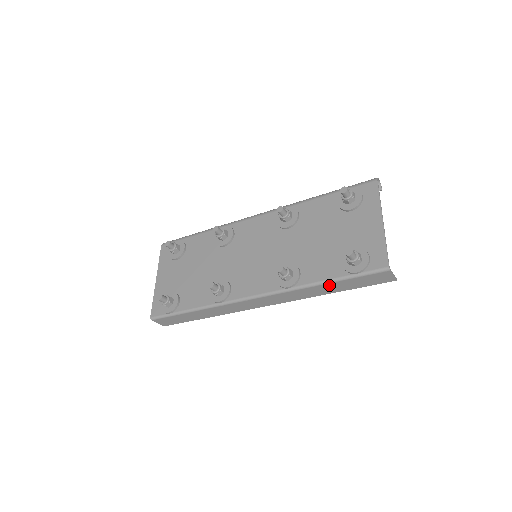
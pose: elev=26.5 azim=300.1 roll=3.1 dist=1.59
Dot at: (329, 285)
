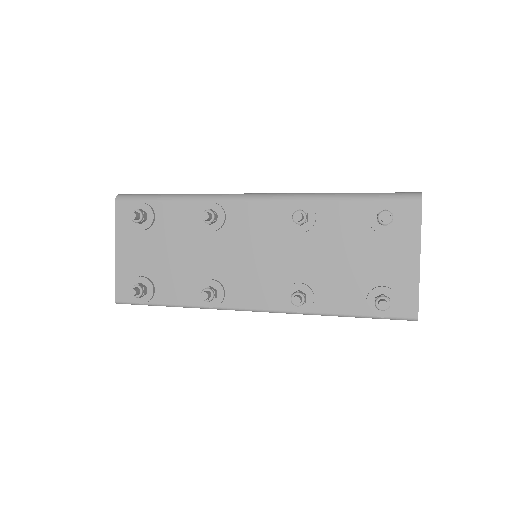
Dot at: (345, 316)
